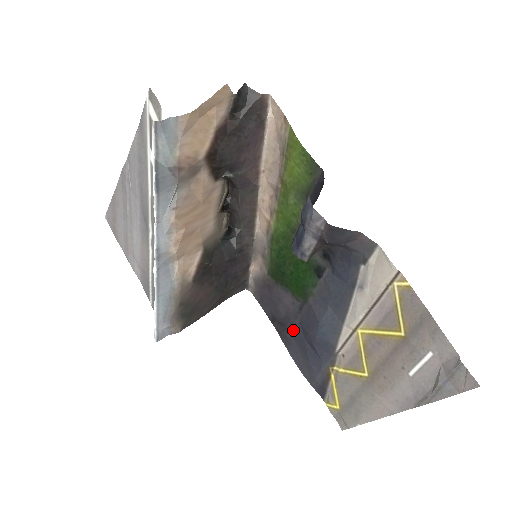
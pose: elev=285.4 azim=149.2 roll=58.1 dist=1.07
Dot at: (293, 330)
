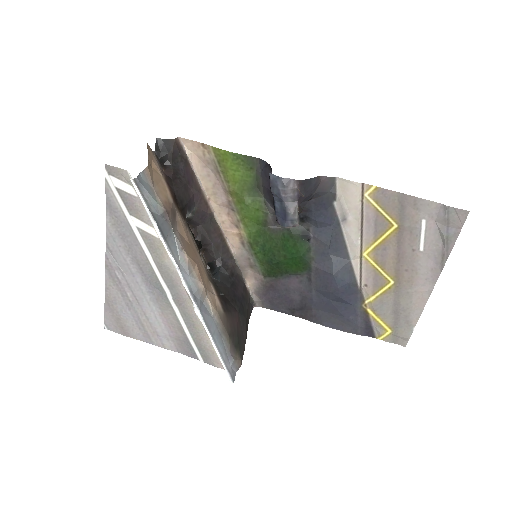
Dot at: (315, 303)
